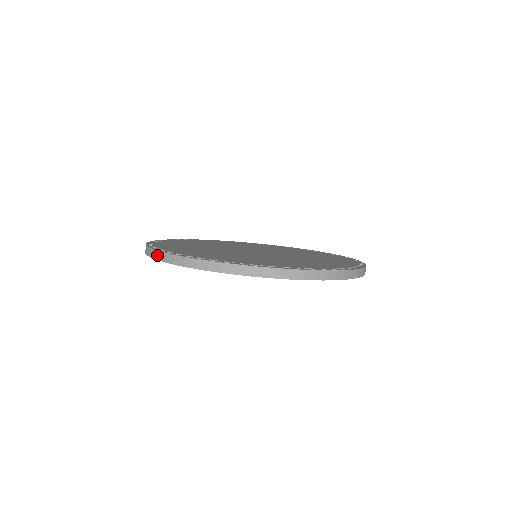
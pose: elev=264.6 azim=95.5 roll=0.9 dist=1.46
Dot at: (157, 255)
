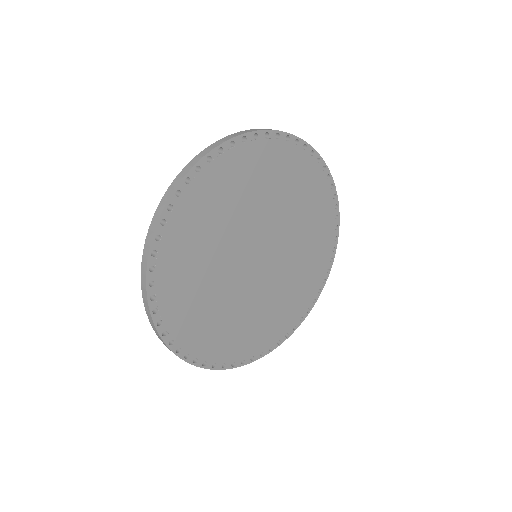
Dot at: (143, 283)
